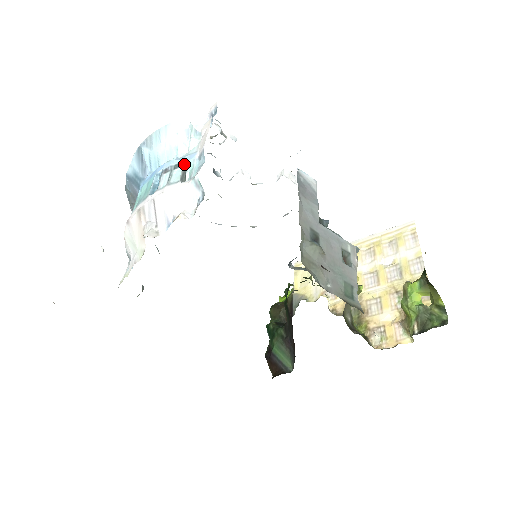
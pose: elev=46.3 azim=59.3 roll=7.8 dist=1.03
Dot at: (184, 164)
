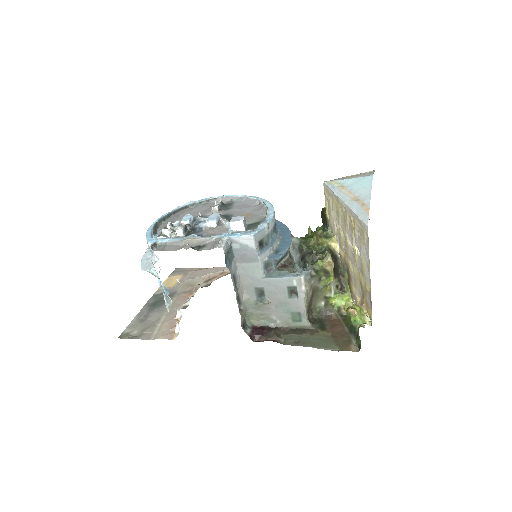
Dot at: occluded
